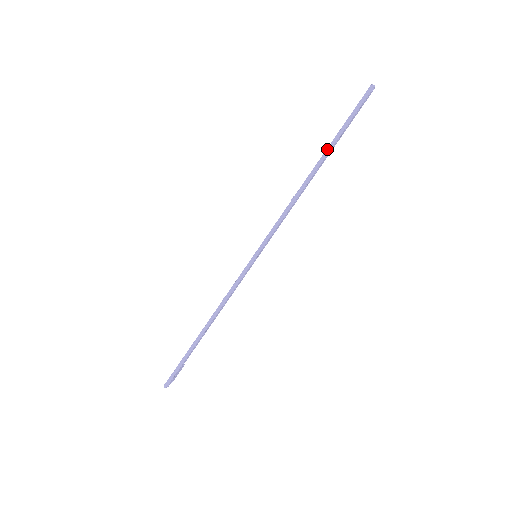
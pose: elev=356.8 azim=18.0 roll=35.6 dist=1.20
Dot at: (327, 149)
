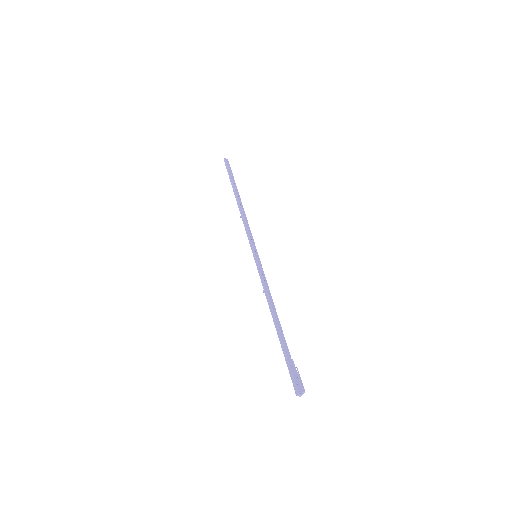
Dot at: (233, 189)
